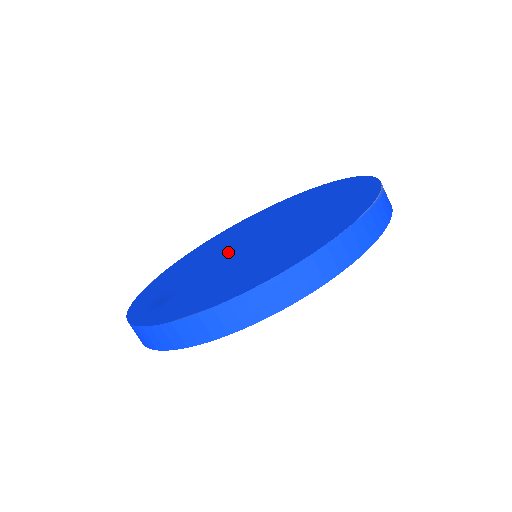
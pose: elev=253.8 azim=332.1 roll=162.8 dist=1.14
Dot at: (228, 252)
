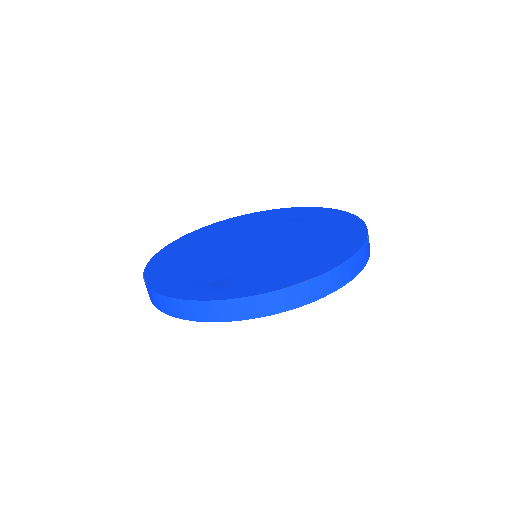
Dot at: (237, 251)
